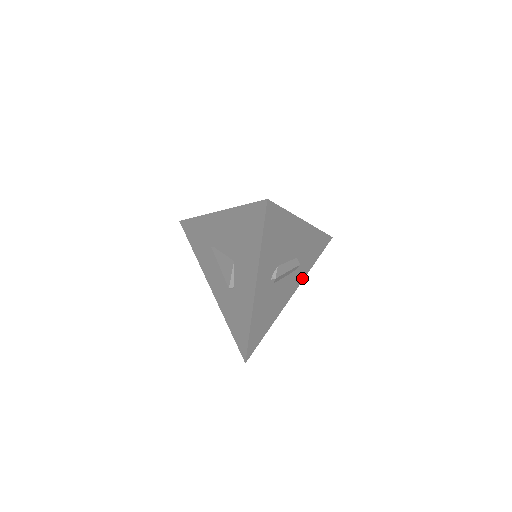
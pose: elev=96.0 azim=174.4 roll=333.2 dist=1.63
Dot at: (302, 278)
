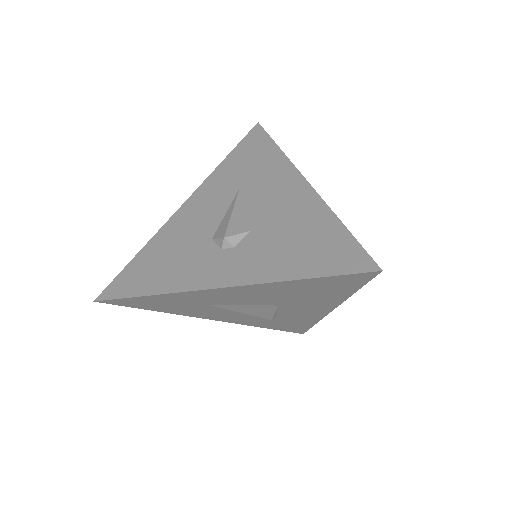
Dot at: occluded
